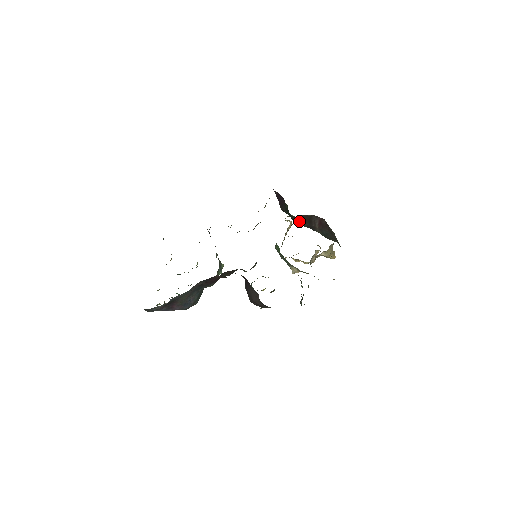
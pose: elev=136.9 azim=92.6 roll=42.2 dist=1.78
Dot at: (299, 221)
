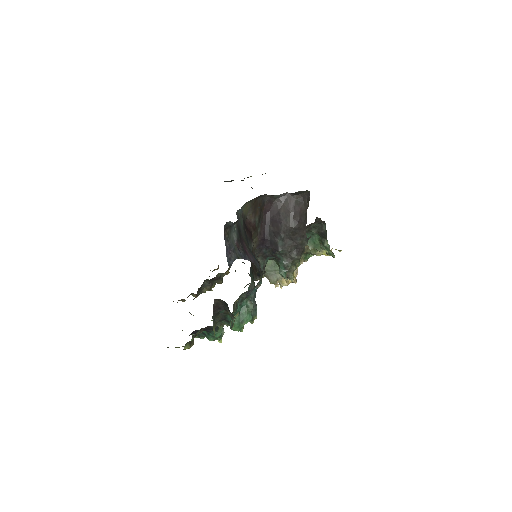
Dot at: occluded
